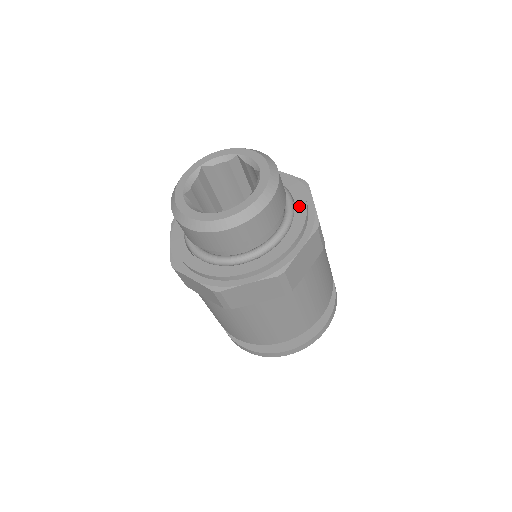
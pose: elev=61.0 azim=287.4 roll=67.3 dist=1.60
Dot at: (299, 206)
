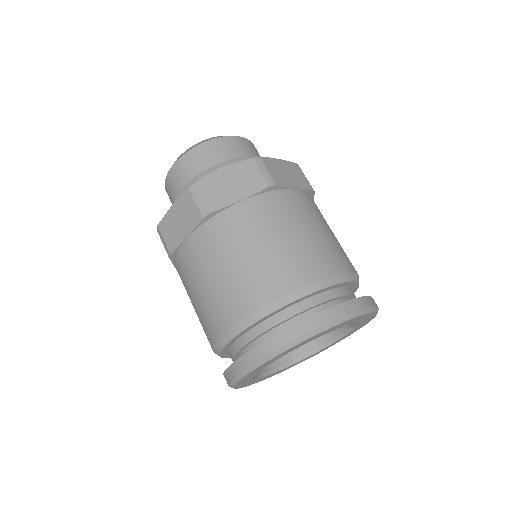
Dot at: occluded
